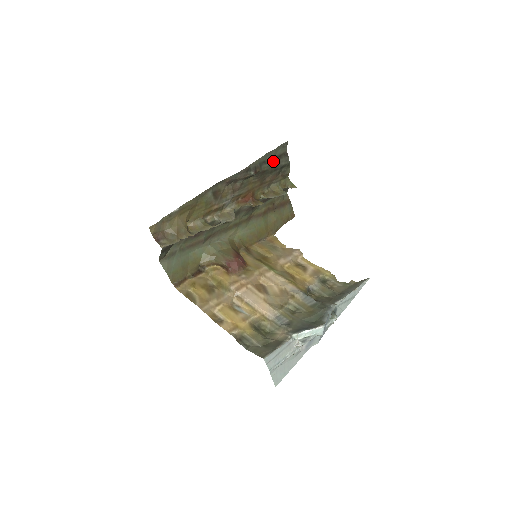
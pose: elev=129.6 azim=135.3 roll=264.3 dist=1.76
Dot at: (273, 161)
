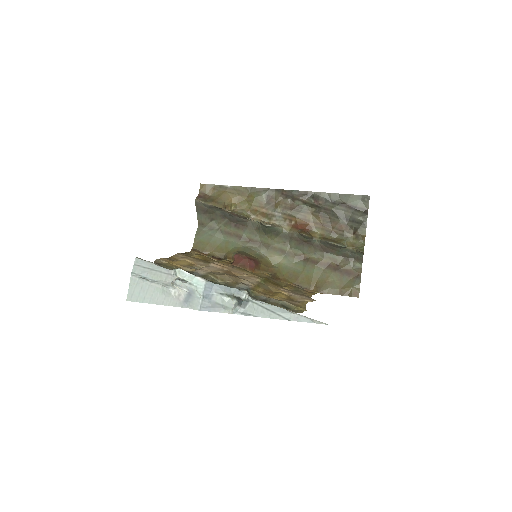
Dot at: (345, 207)
